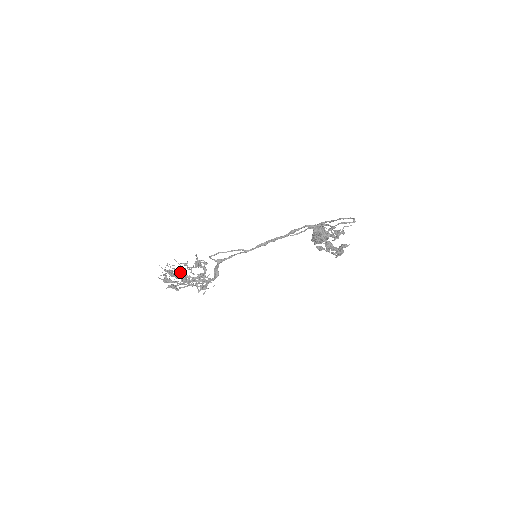
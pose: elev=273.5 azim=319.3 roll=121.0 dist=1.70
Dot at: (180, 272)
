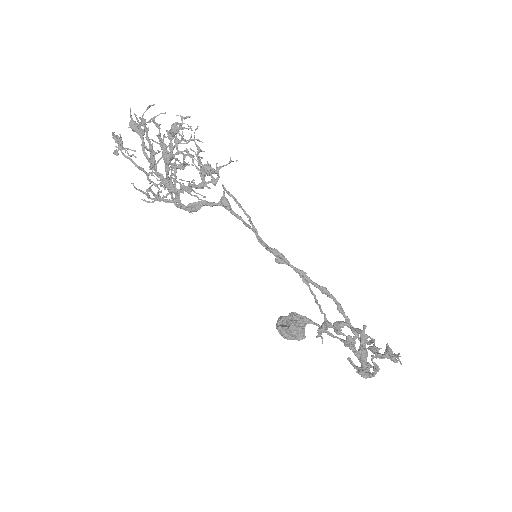
Dot at: occluded
